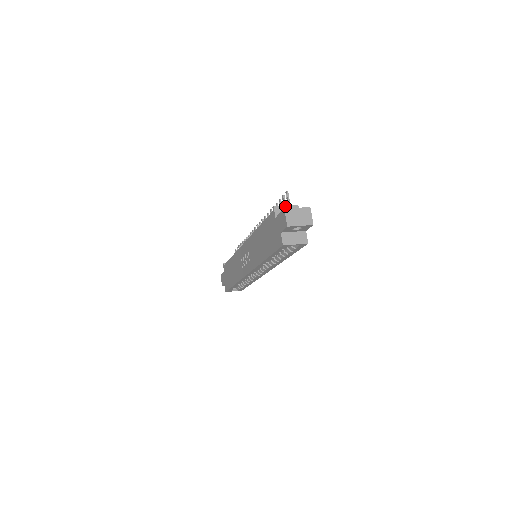
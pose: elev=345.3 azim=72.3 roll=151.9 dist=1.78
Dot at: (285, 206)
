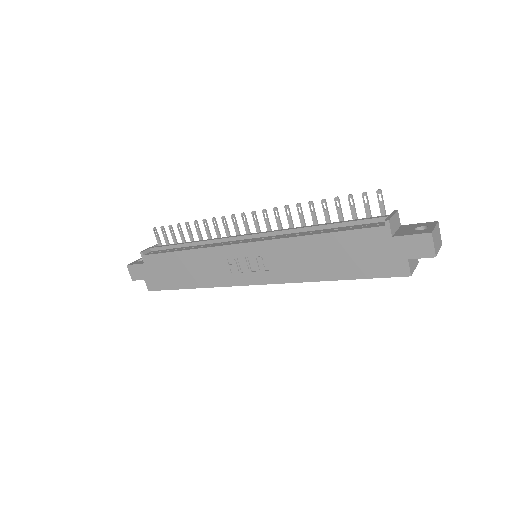
Dot at: (393, 216)
